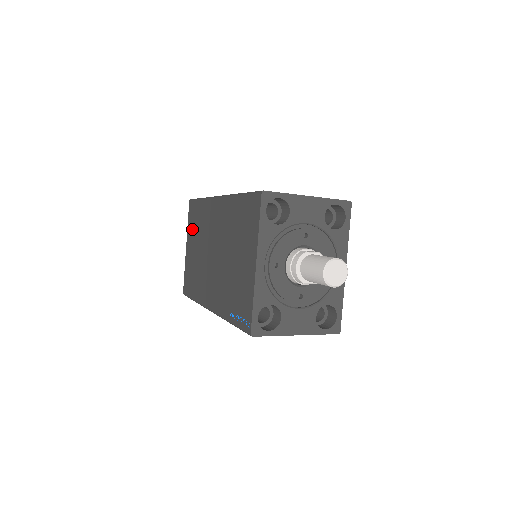
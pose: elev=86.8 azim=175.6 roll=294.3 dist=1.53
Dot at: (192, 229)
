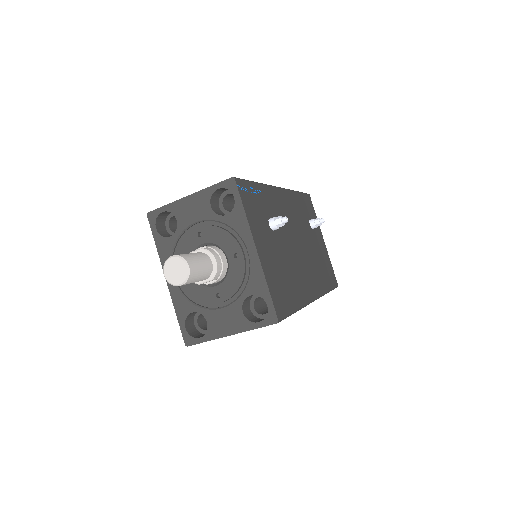
Dot at: occluded
